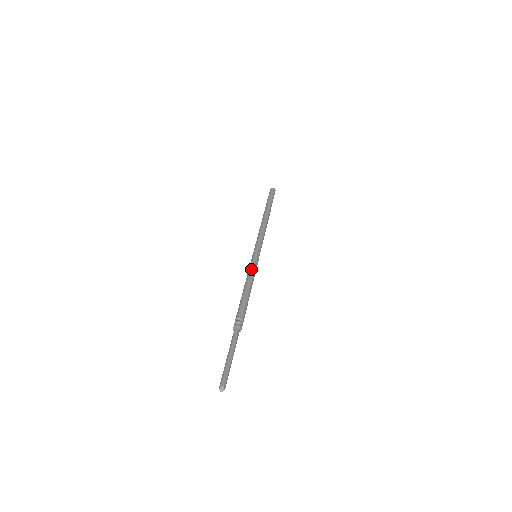
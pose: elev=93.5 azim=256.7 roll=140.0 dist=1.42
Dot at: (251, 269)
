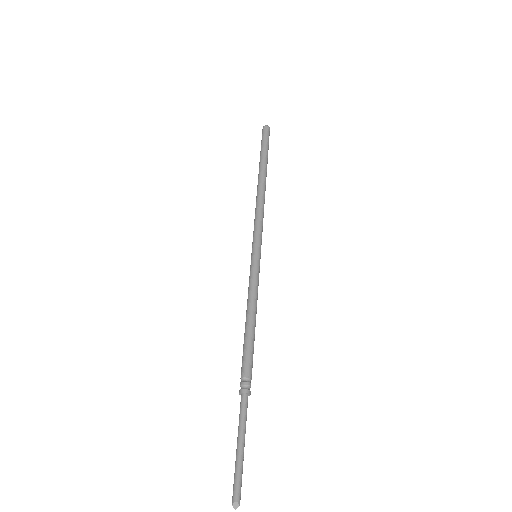
Dot at: (252, 284)
